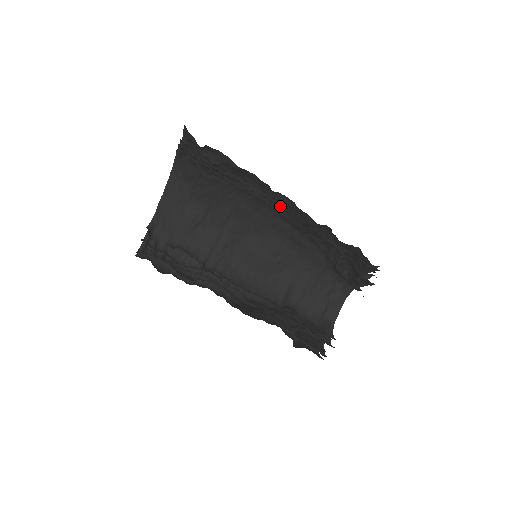
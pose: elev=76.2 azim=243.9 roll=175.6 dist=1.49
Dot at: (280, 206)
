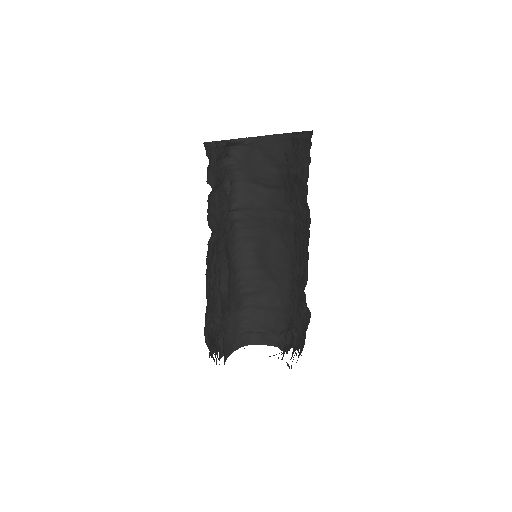
Dot at: (303, 260)
